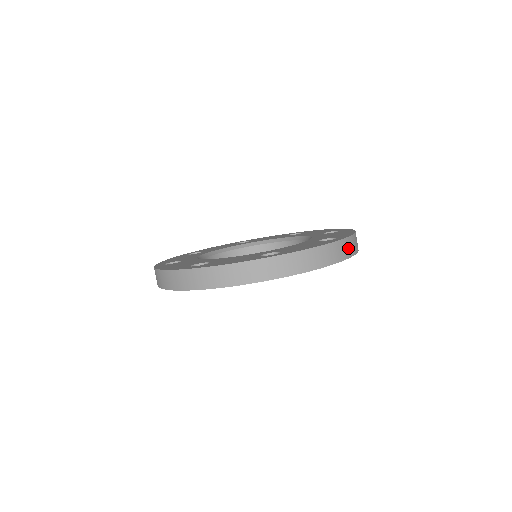
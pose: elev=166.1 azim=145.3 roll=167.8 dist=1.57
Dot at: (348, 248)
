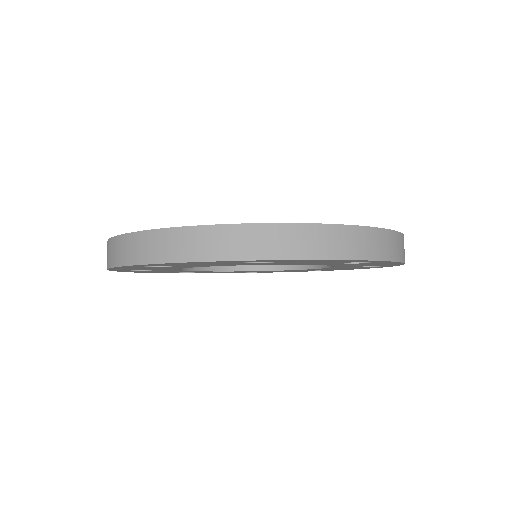
Dot at: (260, 242)
